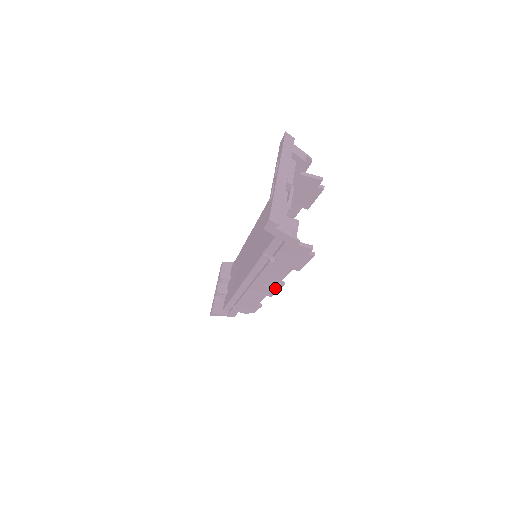
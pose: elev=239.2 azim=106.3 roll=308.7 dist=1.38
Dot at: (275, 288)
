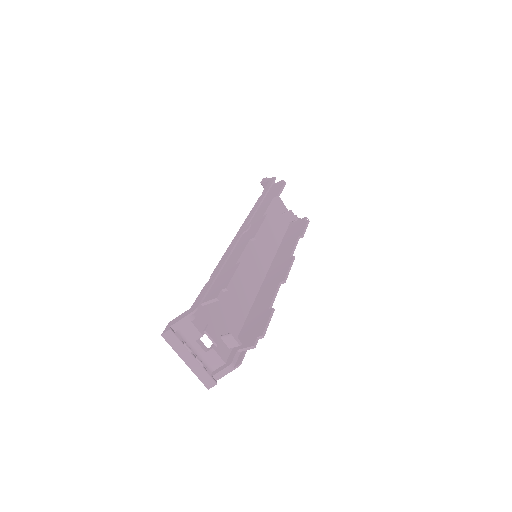
Dot at: (285, 274)
